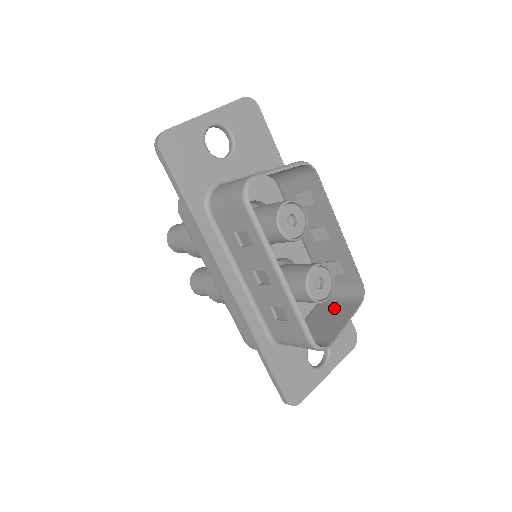
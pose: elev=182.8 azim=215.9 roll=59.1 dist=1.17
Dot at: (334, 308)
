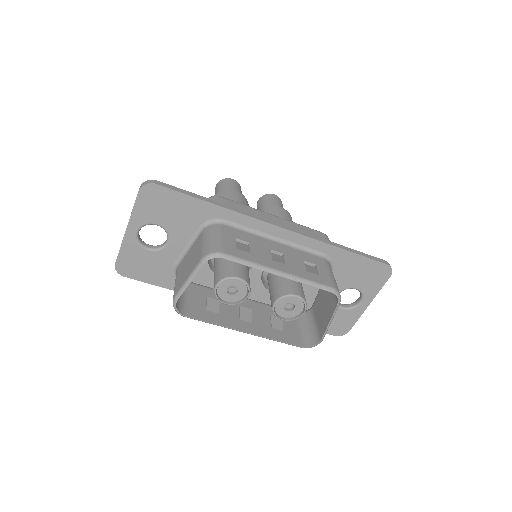
Dot at: (328, 293)
